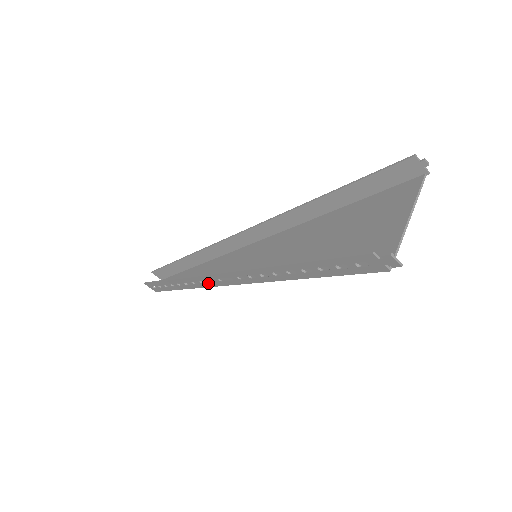
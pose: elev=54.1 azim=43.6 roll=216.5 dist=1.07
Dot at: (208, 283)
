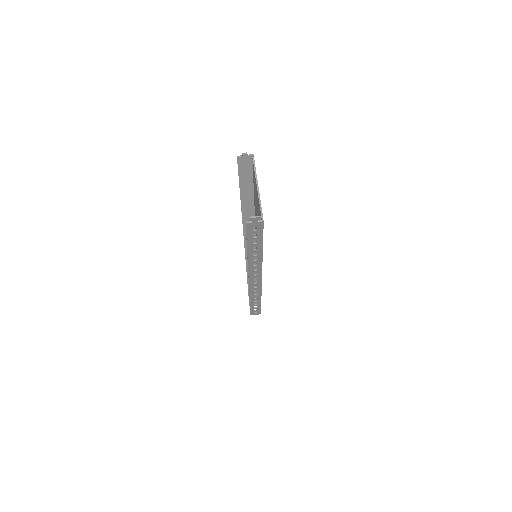
Dot at: (257, 289)
